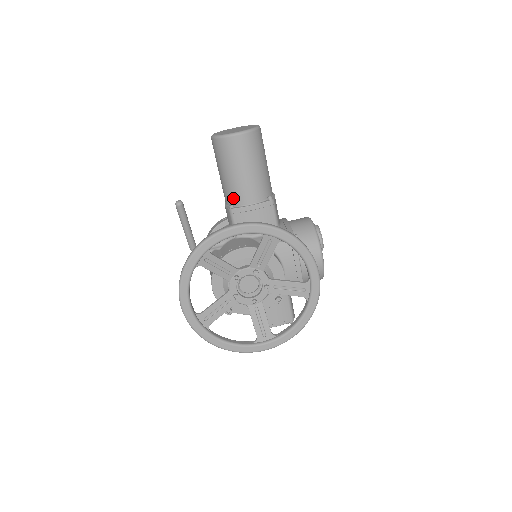
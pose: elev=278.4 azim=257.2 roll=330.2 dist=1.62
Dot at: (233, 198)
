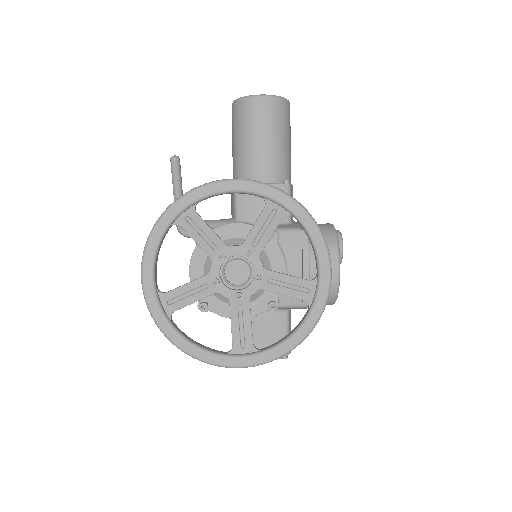
Dot at: (242, 173)
